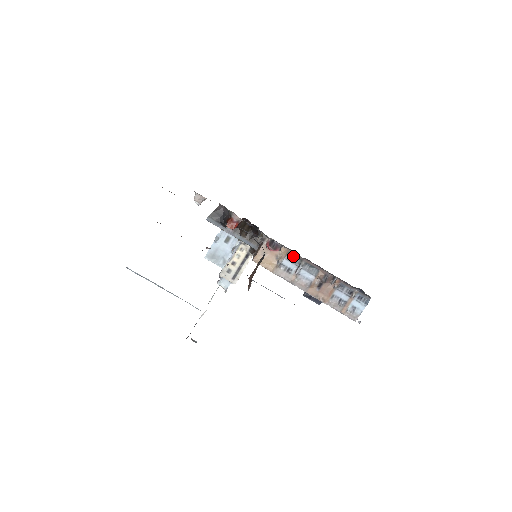
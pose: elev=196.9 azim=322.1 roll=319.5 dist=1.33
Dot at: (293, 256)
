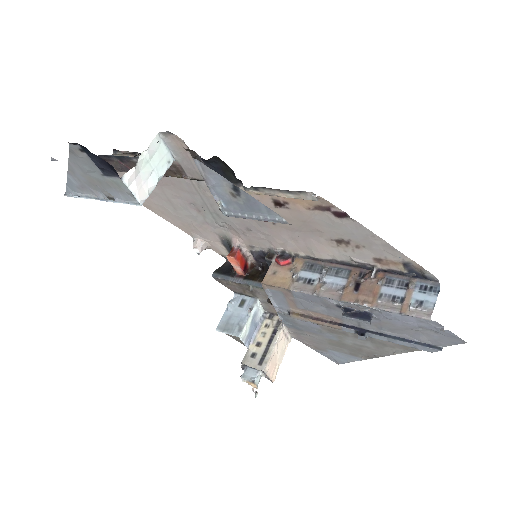
Dot at: (312, 265)
